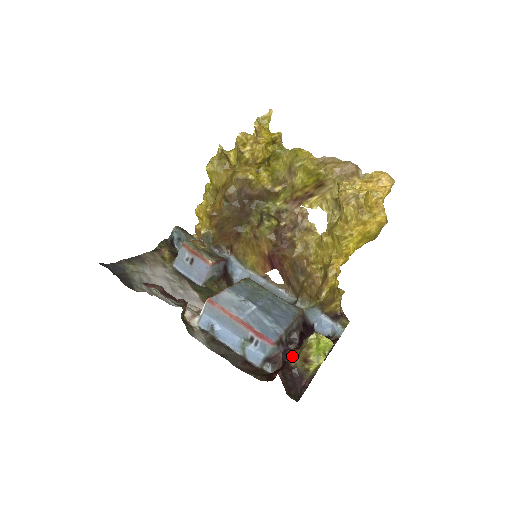
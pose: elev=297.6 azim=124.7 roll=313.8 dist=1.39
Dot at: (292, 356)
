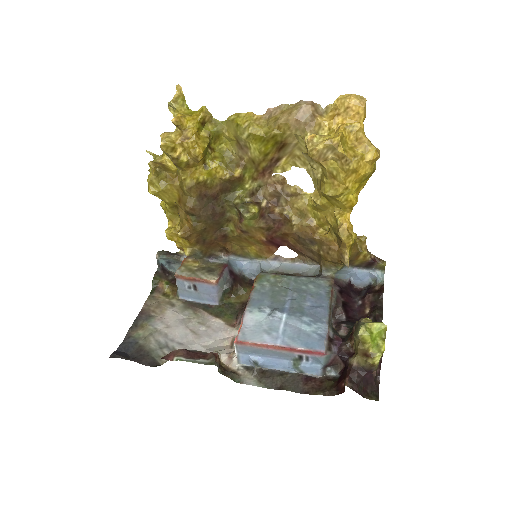
Dot at: (349, 351)
